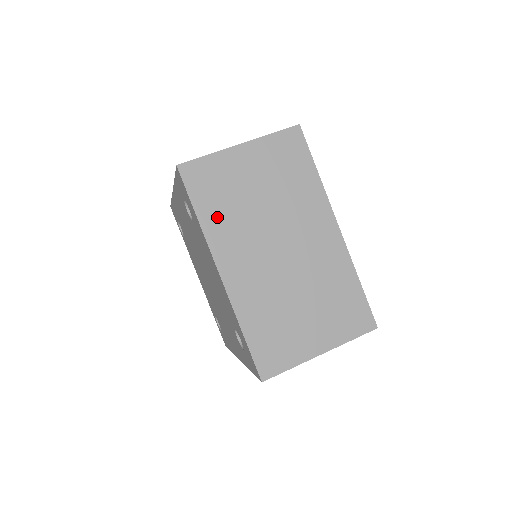
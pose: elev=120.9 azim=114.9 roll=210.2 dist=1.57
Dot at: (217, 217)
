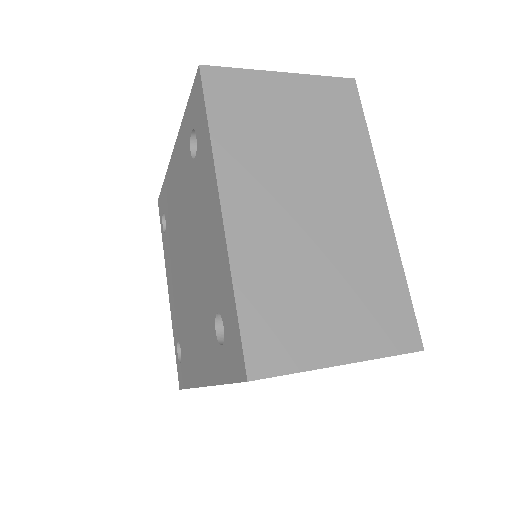
Dot at: (235, 138)
